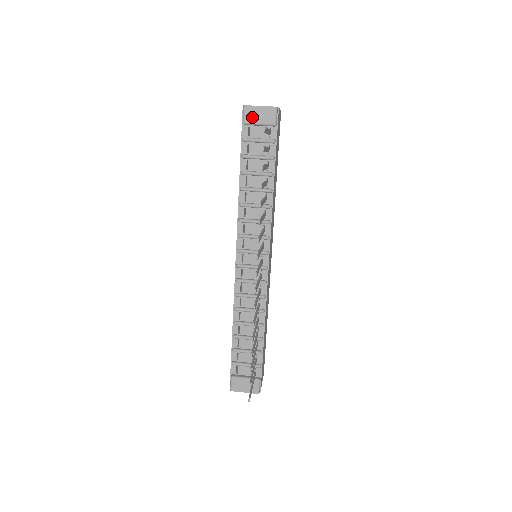
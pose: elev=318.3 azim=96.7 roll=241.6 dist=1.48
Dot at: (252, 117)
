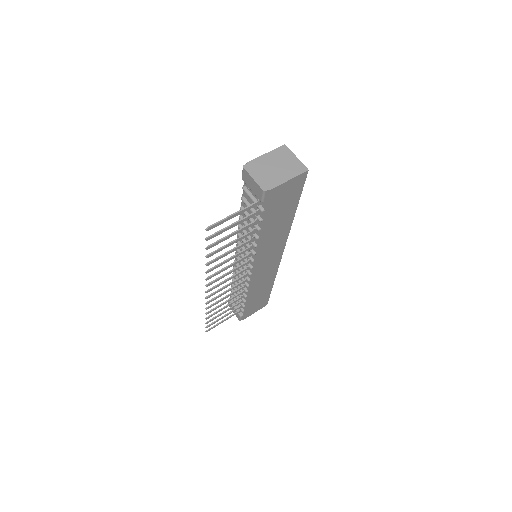
Dot at: (247, 181)
